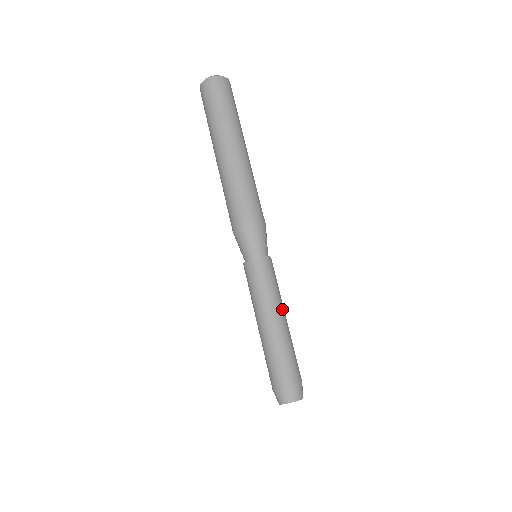
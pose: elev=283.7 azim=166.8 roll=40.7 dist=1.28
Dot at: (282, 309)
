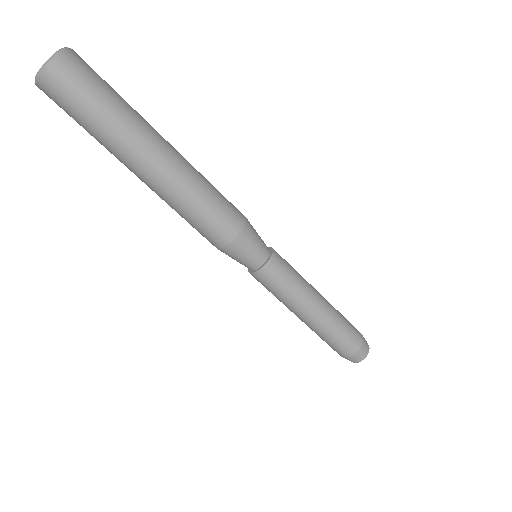
Dot at: (314, 293)
